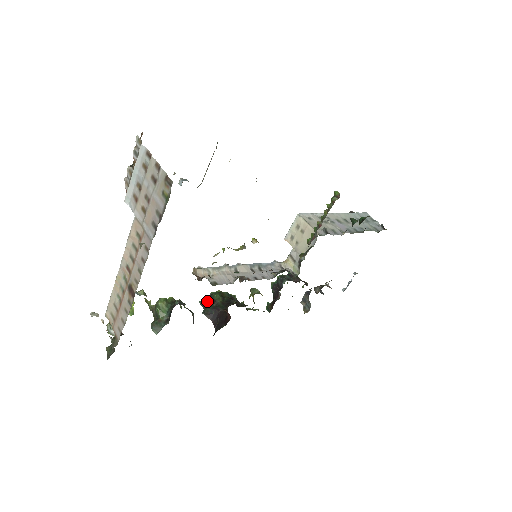
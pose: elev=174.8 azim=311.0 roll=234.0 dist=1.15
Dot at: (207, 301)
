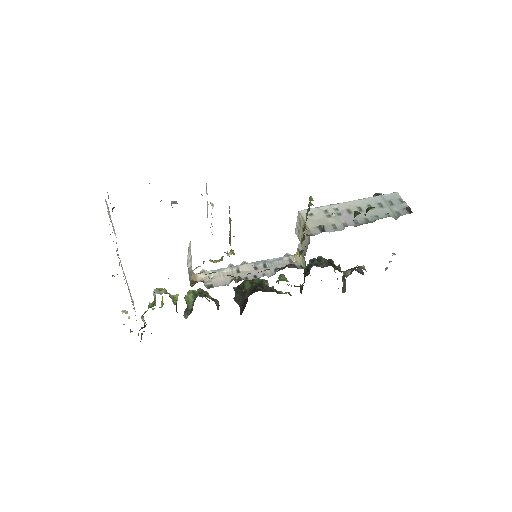
Dot at: (239, 287)
